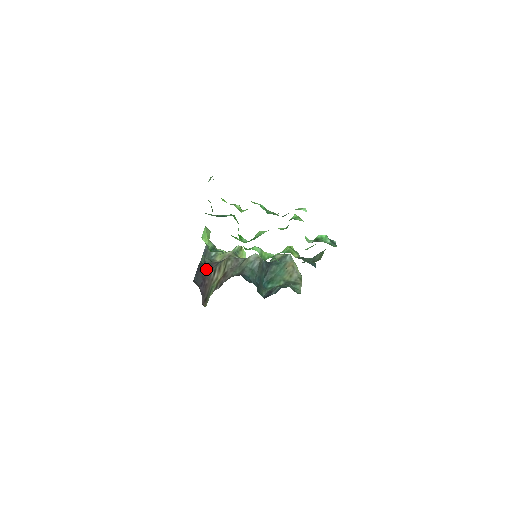
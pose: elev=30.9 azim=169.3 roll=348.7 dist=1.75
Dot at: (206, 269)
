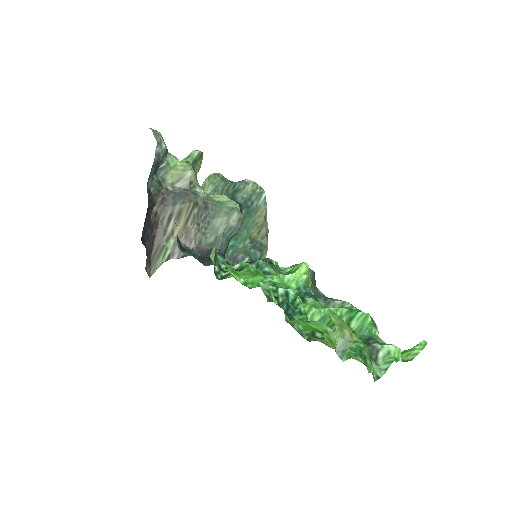
Dot at: (155, 205)
